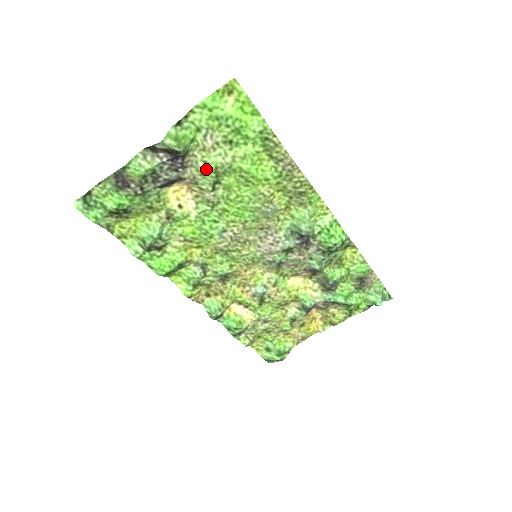
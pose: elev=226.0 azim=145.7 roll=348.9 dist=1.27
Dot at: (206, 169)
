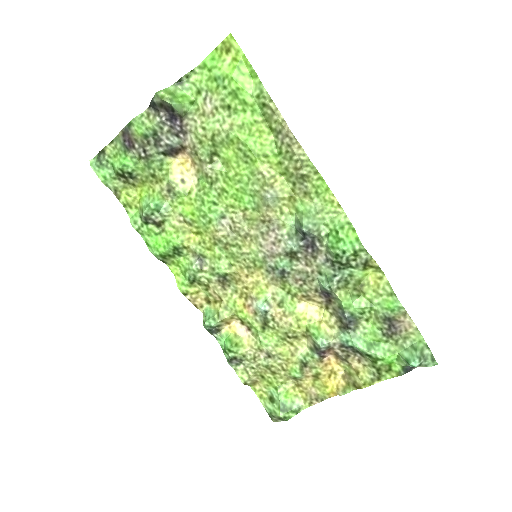
Dot at: (204, 136)
